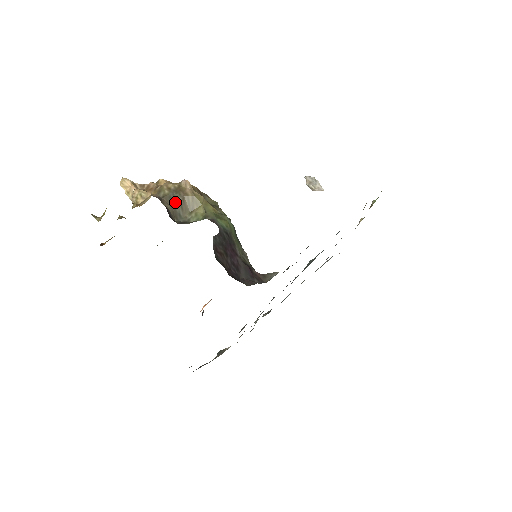
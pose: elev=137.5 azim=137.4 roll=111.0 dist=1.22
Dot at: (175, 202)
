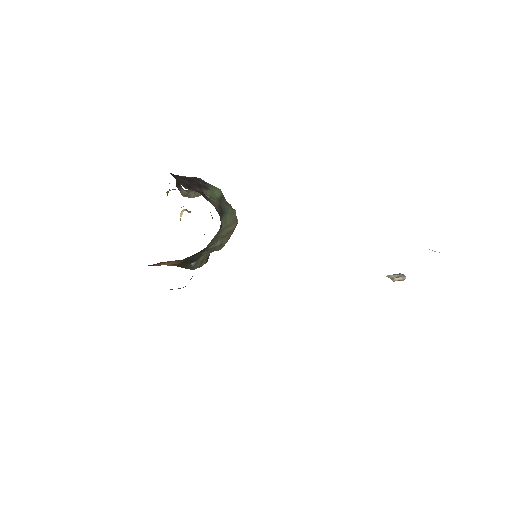
Dot at: (192, 191)
